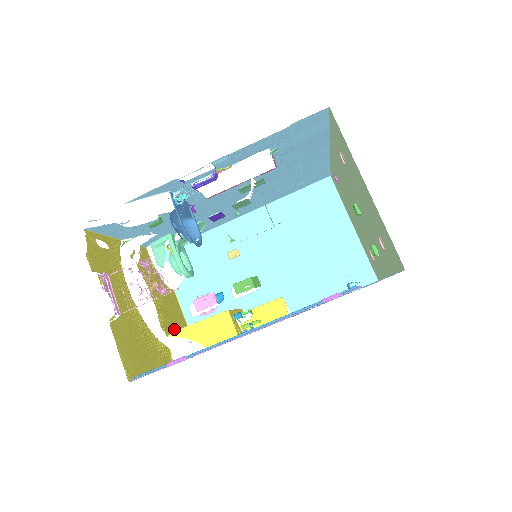
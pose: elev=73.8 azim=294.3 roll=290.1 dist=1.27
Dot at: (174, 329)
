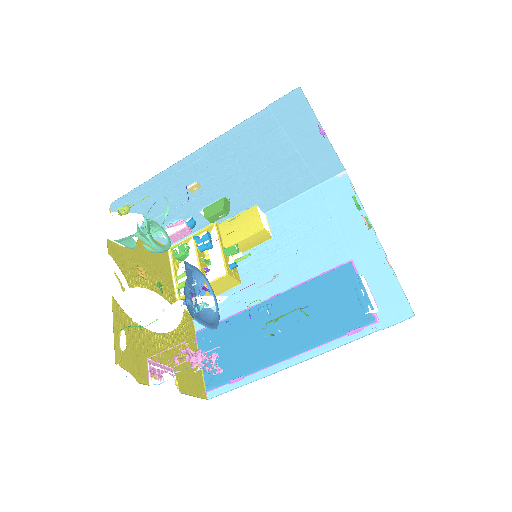
Dot at: (169, 278)
